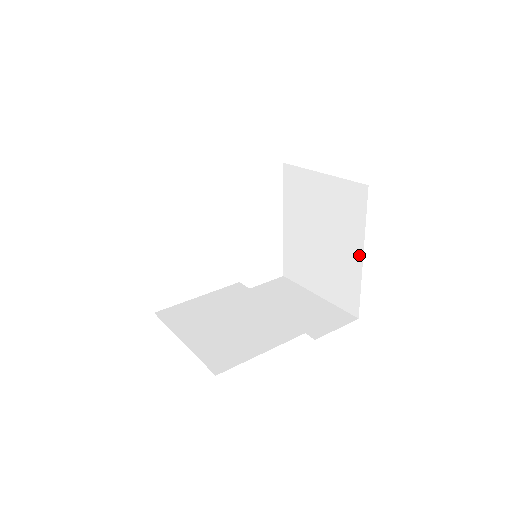
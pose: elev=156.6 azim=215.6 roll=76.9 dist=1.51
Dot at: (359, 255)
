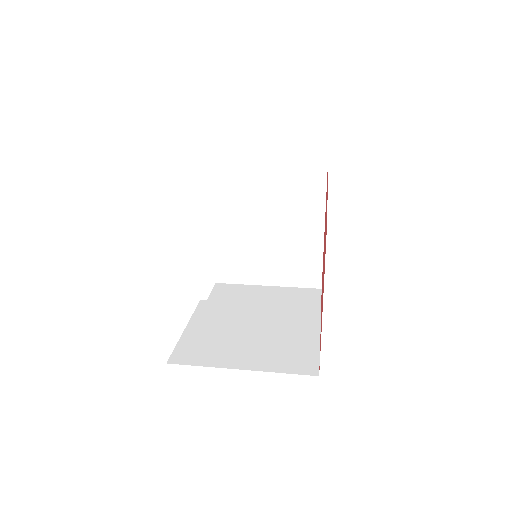
Dot at: (320, 230)
